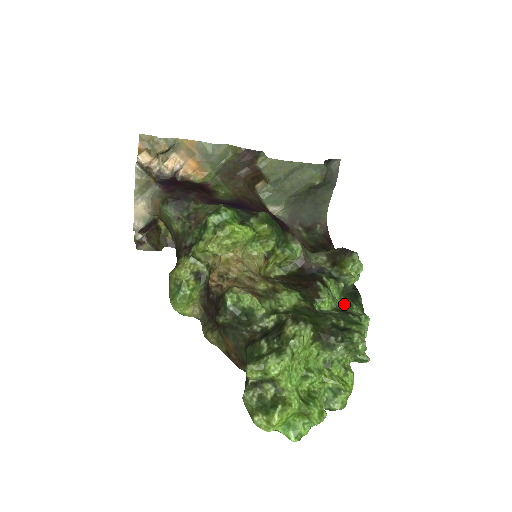
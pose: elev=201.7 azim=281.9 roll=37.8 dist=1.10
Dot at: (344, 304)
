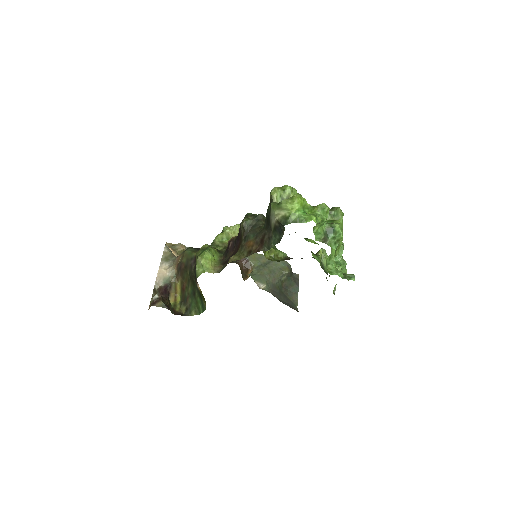
Dot at: occluded
